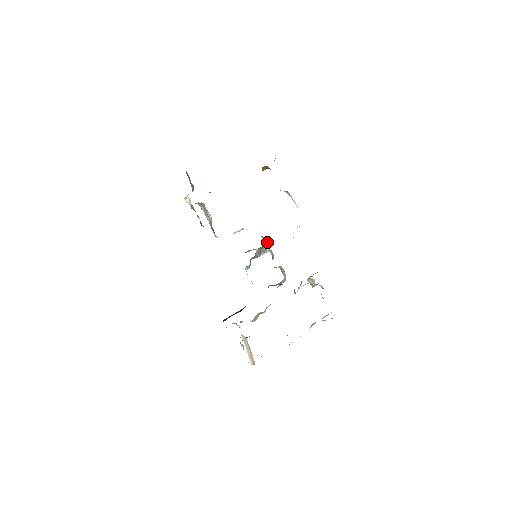
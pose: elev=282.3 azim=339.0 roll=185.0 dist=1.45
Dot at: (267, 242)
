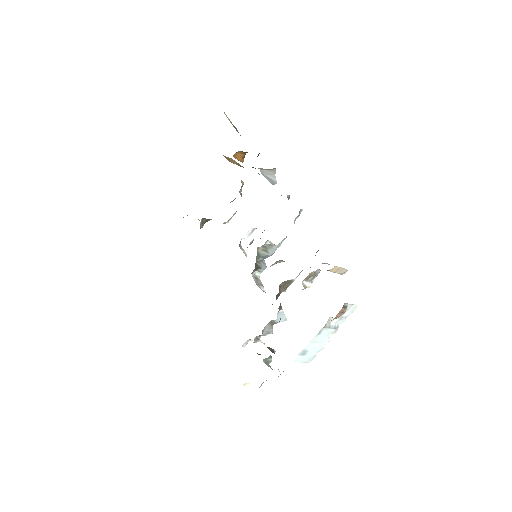
Dot at: occluded
